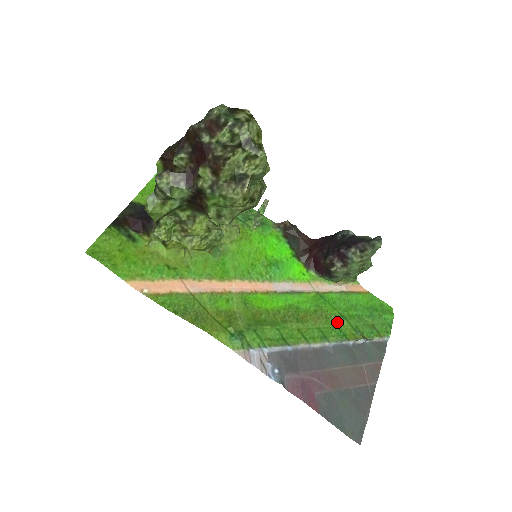
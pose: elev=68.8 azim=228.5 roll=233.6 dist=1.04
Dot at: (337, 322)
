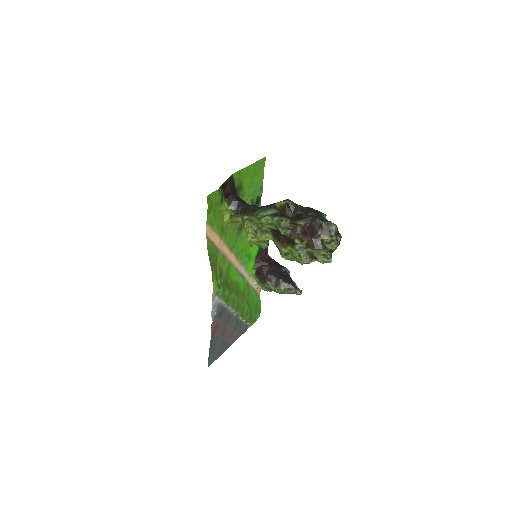
Dot at: (245, 305)
